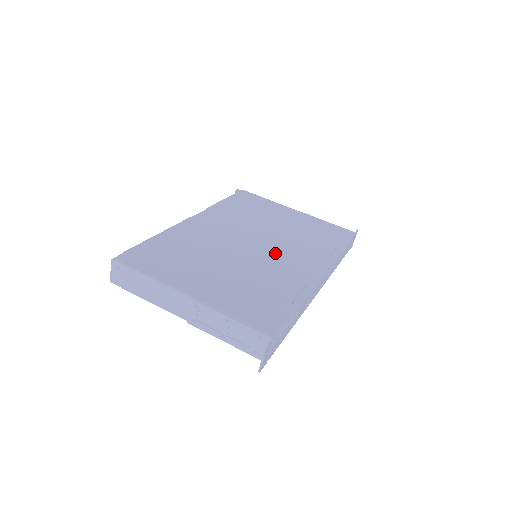
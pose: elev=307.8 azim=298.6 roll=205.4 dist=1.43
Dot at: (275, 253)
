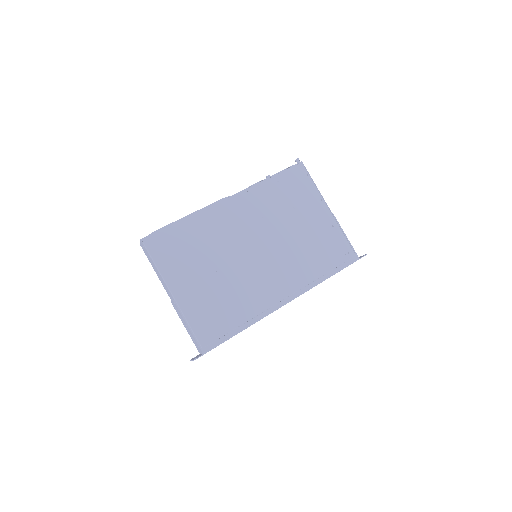
Dot at: (266, 267)
